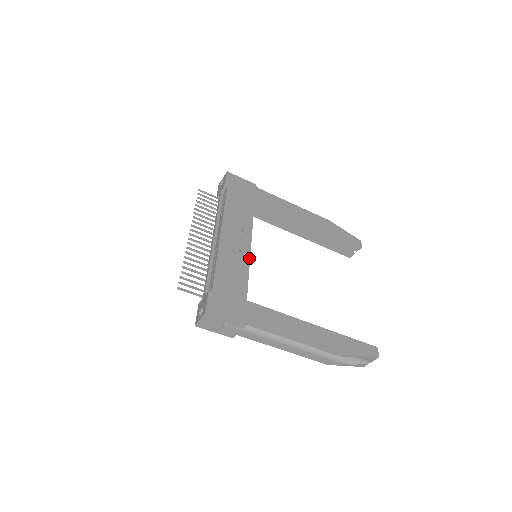
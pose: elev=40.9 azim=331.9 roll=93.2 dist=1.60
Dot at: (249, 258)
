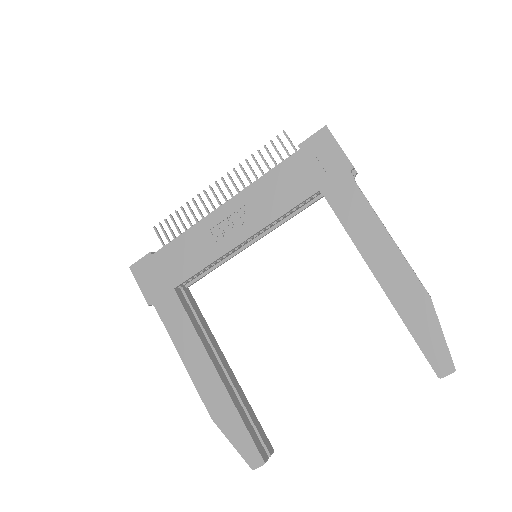
Dot at: (223, 254)
